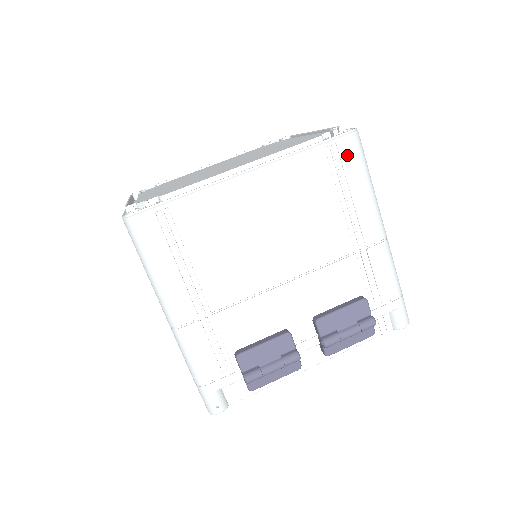
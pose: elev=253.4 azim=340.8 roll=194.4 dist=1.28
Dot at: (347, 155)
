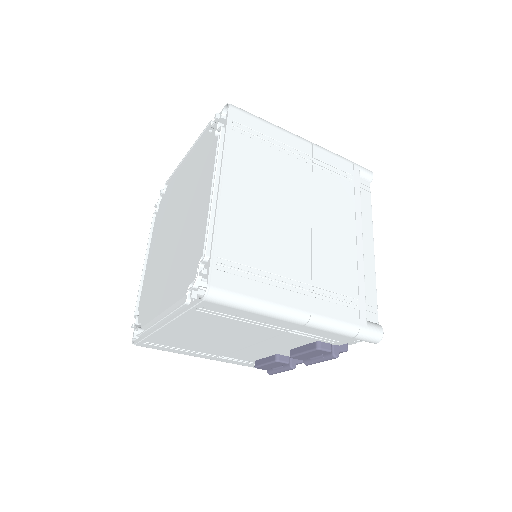
Dot at: (216, 308)
